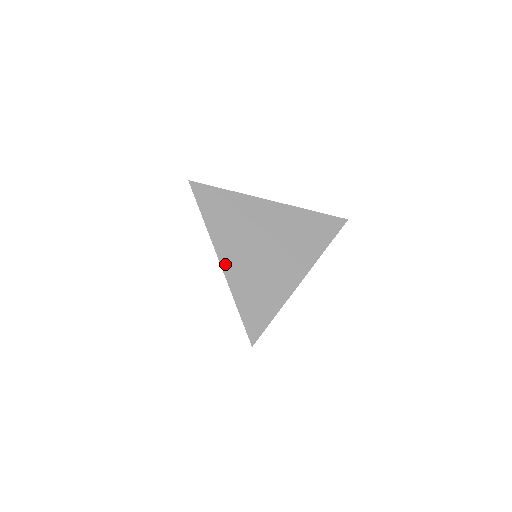
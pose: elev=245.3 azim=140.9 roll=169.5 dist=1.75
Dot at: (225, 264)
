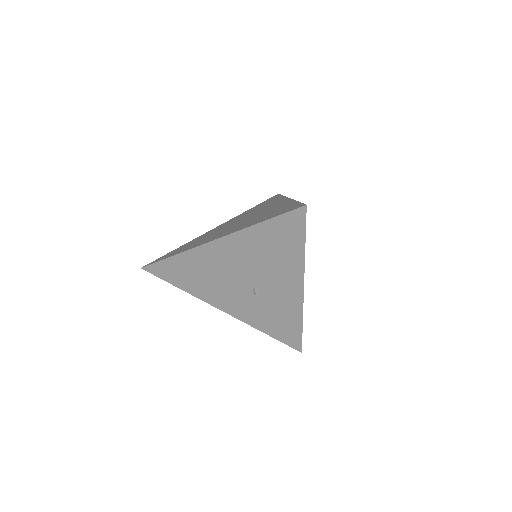
Dot at: (221, 237)
